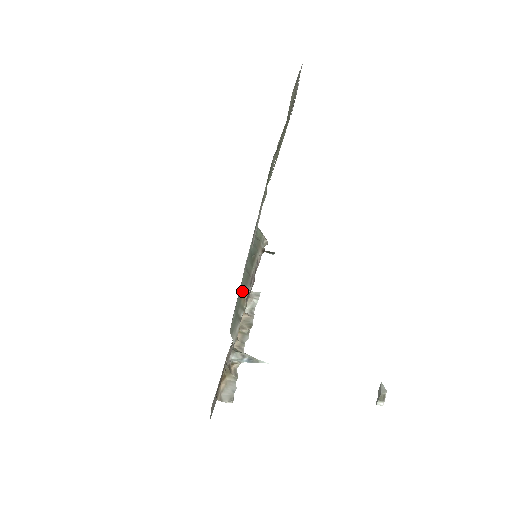
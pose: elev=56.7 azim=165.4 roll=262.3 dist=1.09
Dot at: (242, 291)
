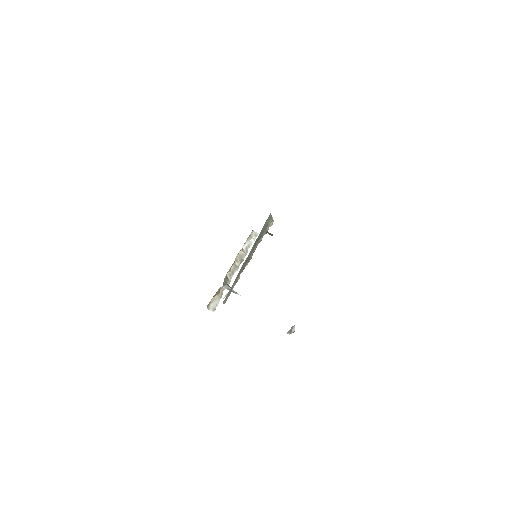
Dot at: (240, 272)
